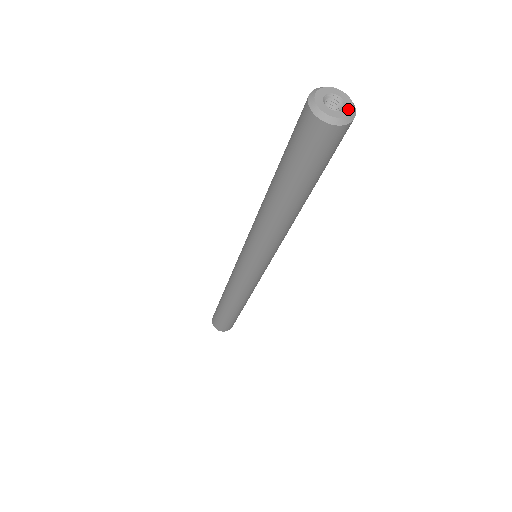
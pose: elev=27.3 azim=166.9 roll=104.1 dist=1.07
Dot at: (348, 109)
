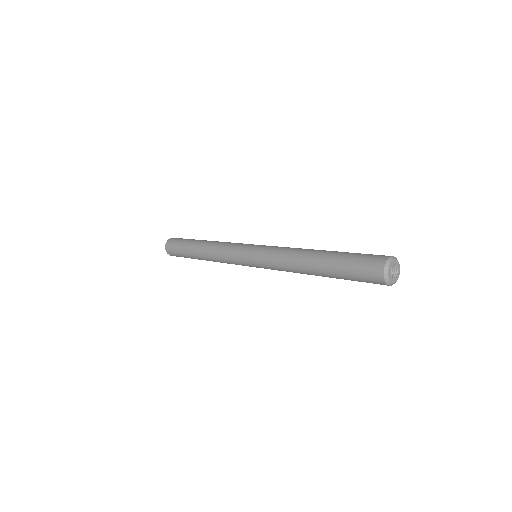
Dot at: (396, 279)
